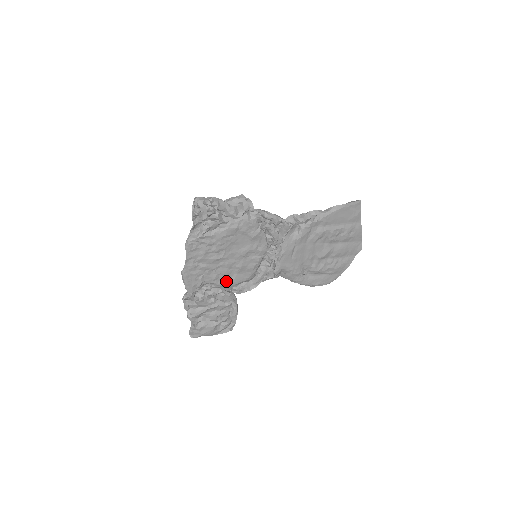
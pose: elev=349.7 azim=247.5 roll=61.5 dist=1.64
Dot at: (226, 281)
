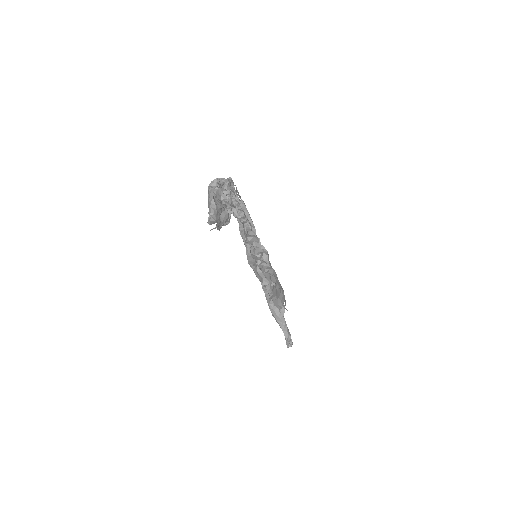
Dot at: occluded
